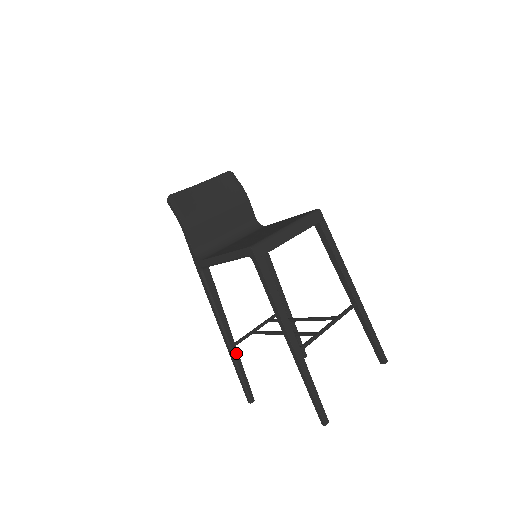
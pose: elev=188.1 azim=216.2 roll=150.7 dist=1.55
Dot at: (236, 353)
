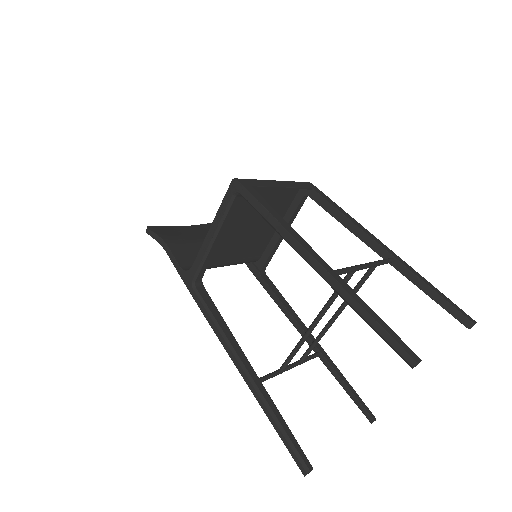
Dot at: (263, 390)
